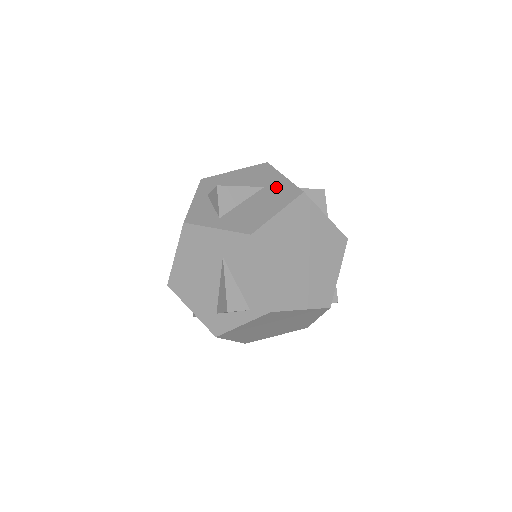
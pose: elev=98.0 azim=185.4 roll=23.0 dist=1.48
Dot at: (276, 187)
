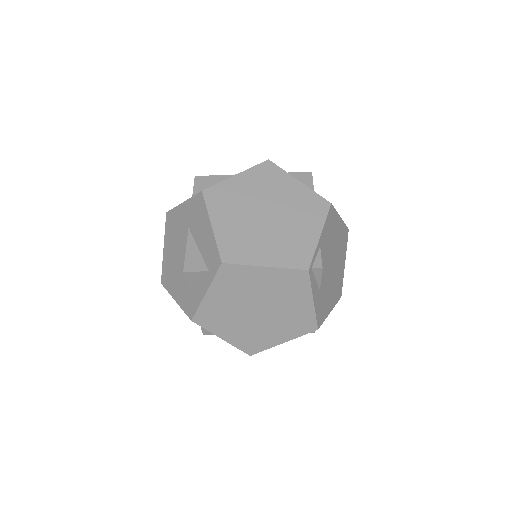
Dot at: occluded
